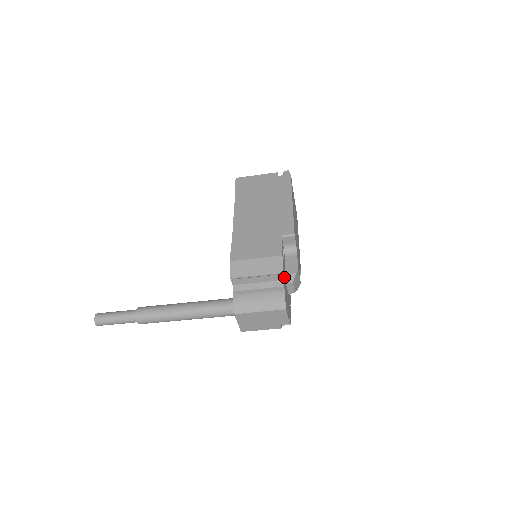
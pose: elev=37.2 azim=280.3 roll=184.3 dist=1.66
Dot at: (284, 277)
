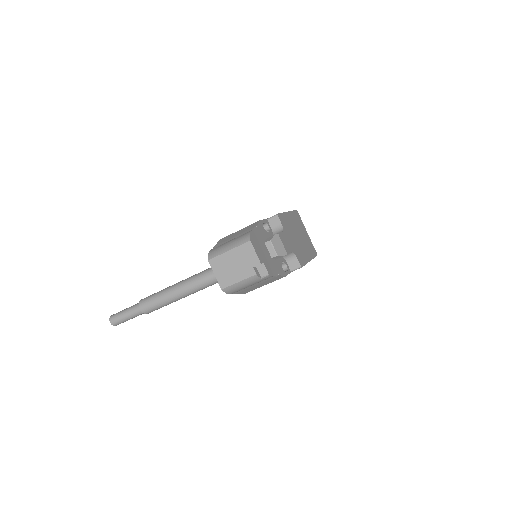
Dot at: (259, 232)
